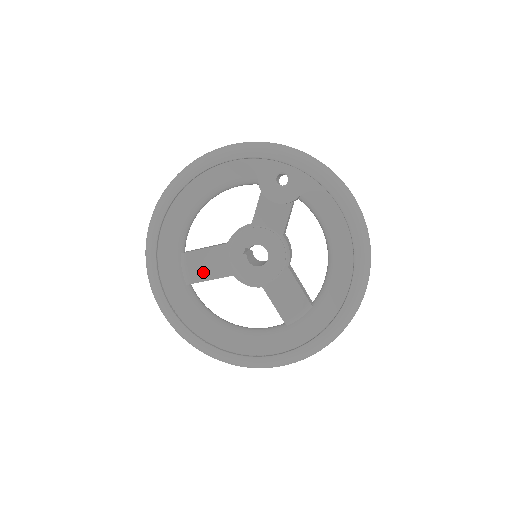
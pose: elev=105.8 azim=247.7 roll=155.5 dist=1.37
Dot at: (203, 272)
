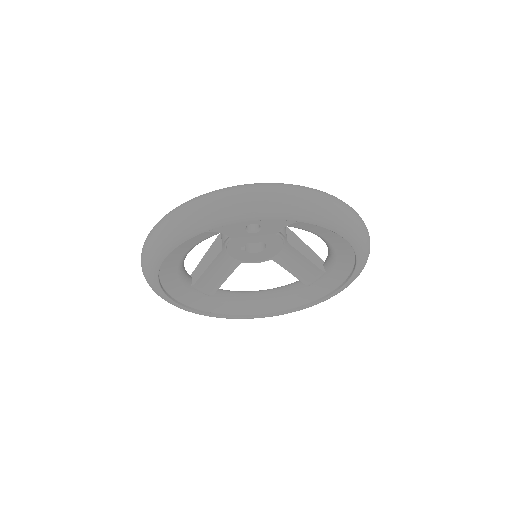
Dot at: (216, 280)
